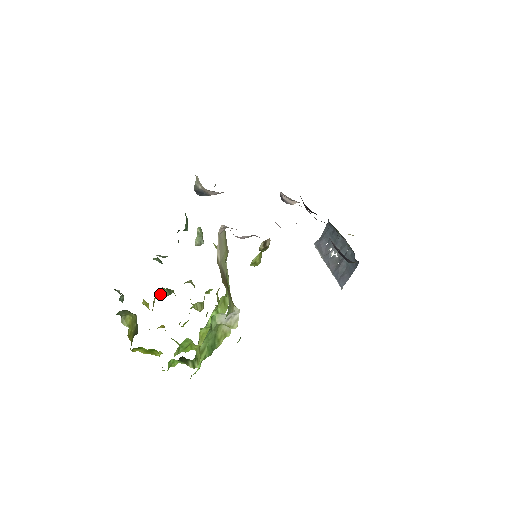
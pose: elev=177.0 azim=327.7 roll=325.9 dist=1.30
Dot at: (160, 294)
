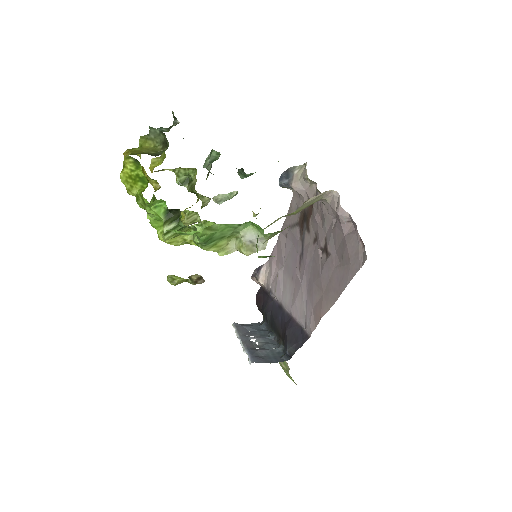
Dot at: (179, 172)
